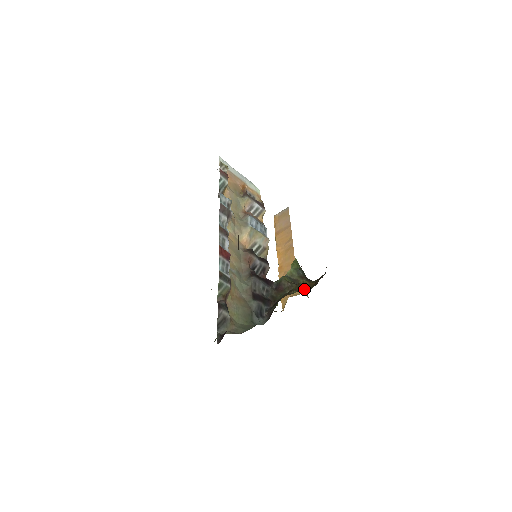
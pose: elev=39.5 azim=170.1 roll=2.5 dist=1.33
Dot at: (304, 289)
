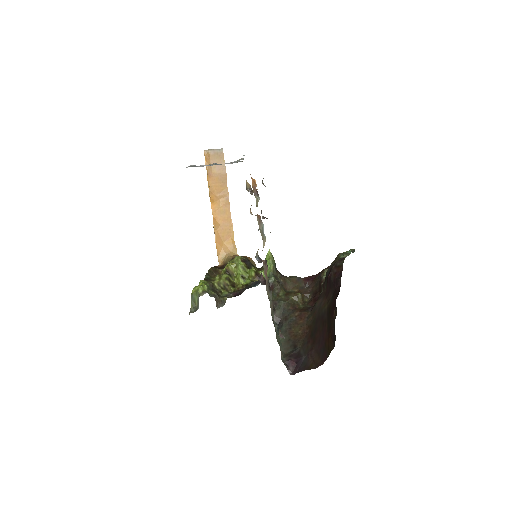
Dot at: (284, 287)
